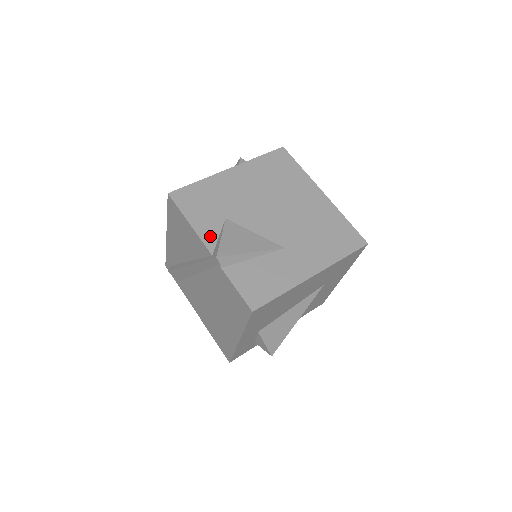
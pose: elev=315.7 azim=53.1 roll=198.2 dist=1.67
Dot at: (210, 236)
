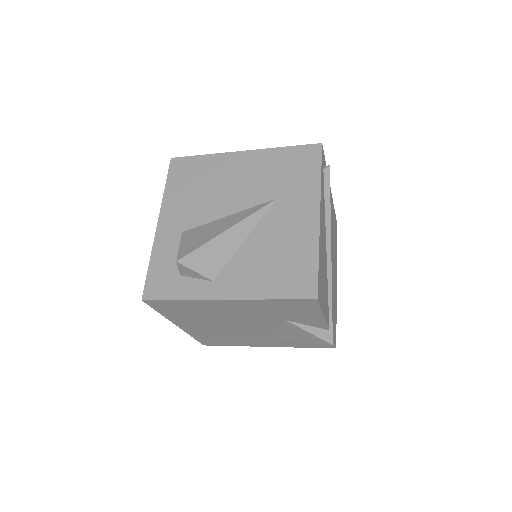
Dot at: occluded
